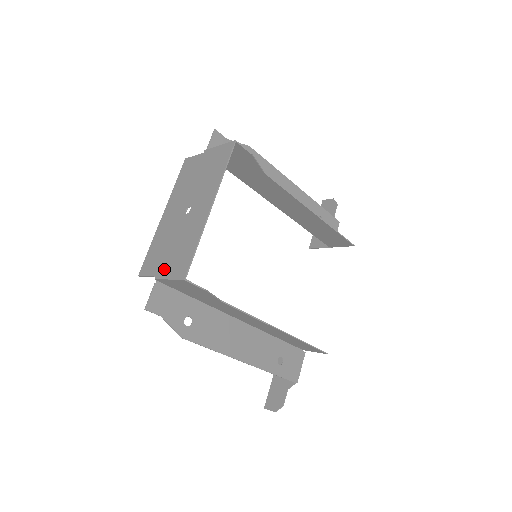
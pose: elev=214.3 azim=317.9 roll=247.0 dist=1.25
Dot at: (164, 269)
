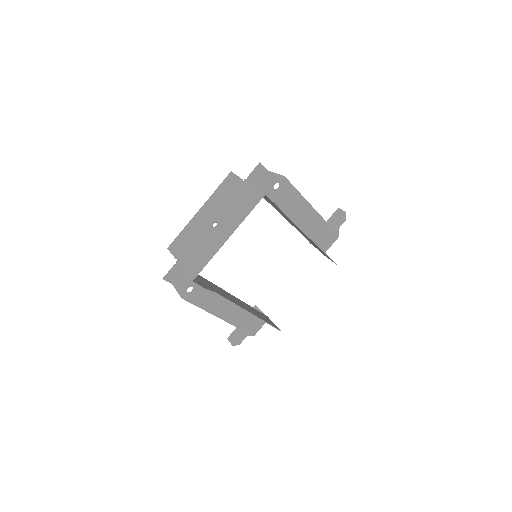
Dot at: (184, 260)
